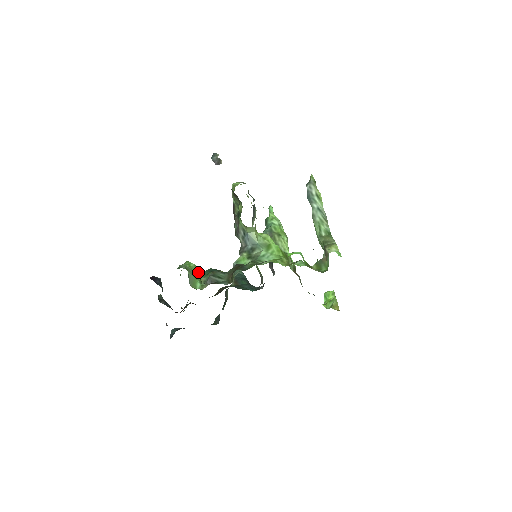
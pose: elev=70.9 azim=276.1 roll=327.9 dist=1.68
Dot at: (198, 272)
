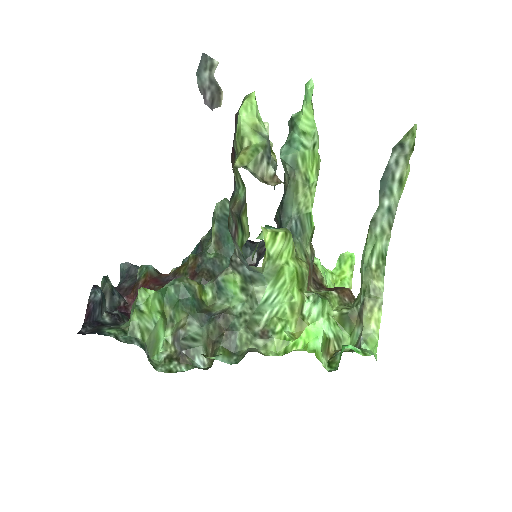
Dot at: (160, 299)
